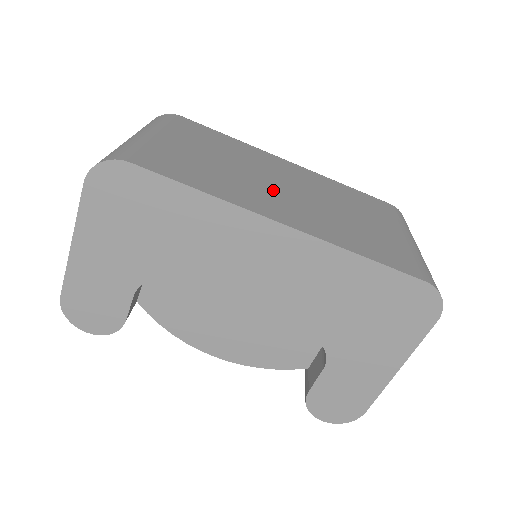
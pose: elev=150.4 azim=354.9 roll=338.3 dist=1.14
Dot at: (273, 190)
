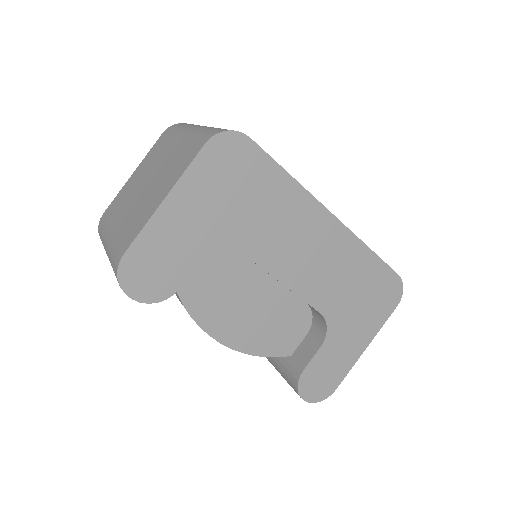
Dot at: occluded
